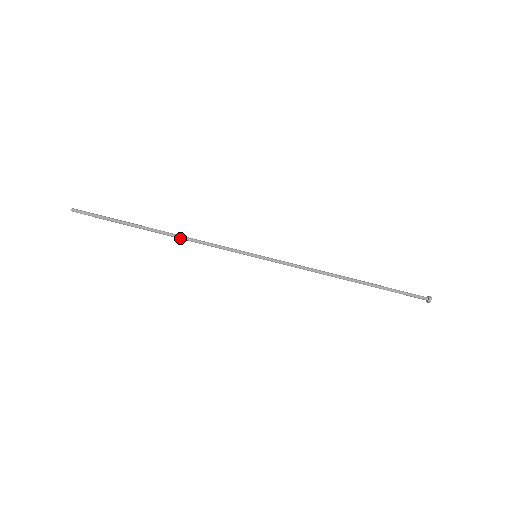
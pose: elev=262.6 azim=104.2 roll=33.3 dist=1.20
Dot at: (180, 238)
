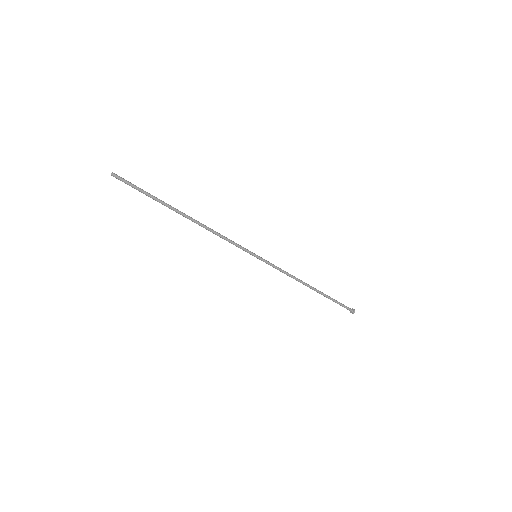
Dot at: occluded
